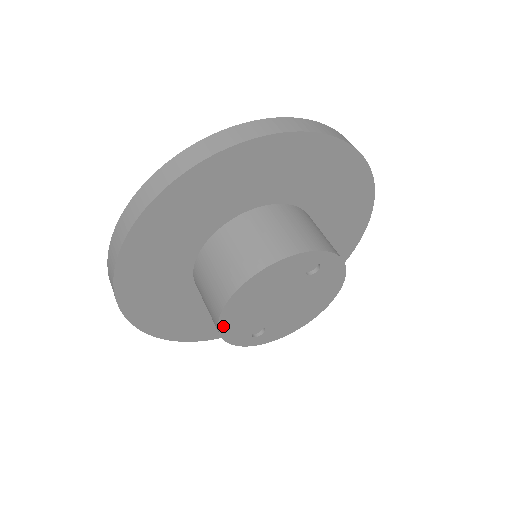
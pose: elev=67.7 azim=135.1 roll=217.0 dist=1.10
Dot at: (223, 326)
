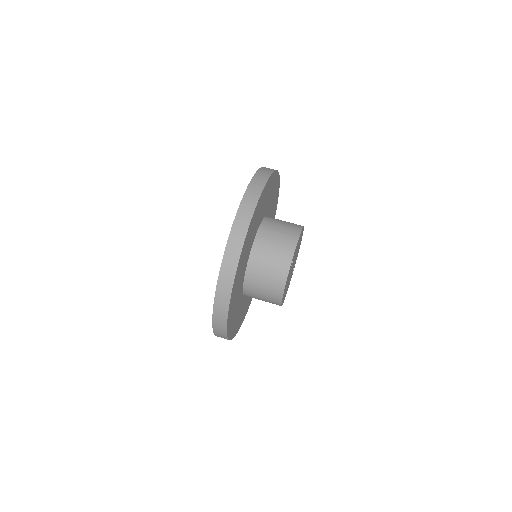
Dot at: occluded
